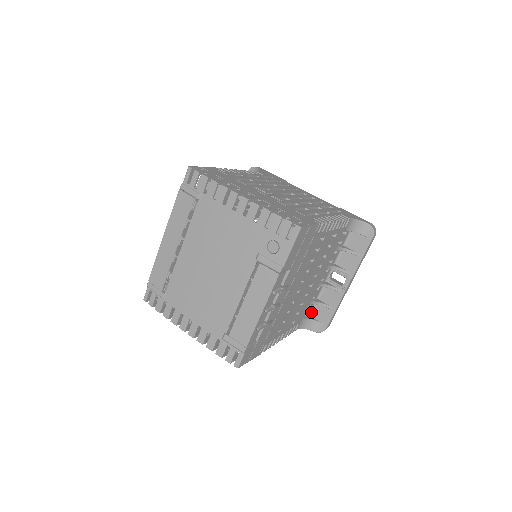
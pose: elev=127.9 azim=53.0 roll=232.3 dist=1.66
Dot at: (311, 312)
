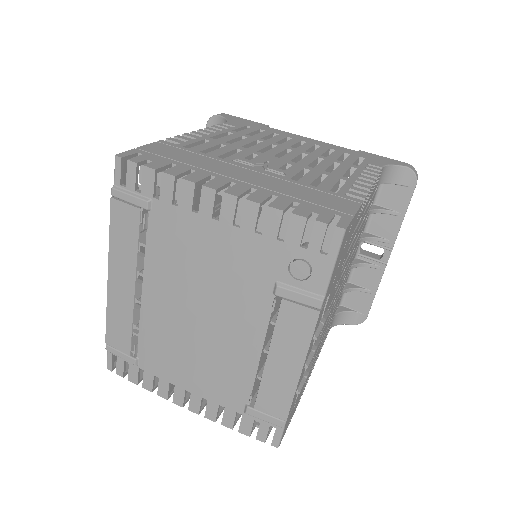
Dot at: (342, 301)
